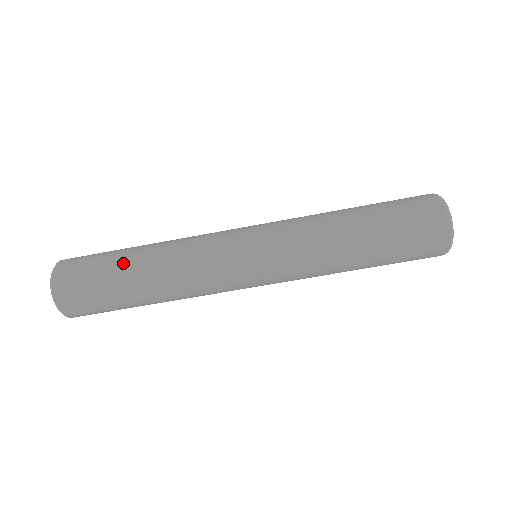
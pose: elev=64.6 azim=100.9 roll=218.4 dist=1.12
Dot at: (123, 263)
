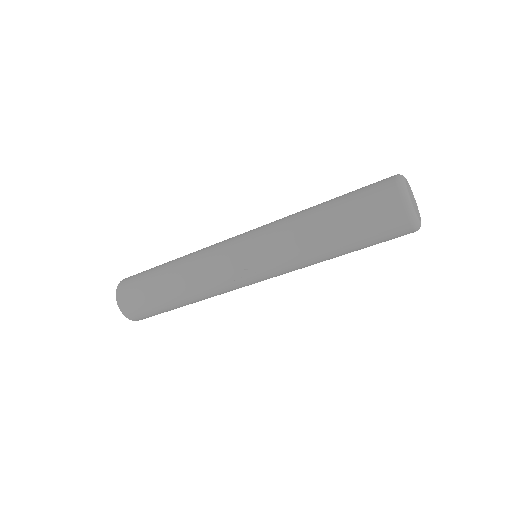
Dot at: (158, 271)
